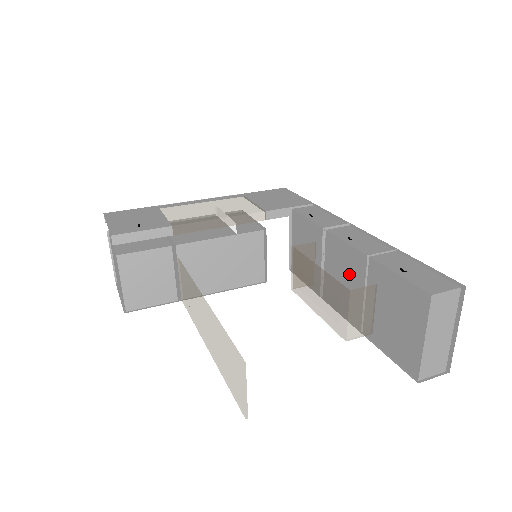
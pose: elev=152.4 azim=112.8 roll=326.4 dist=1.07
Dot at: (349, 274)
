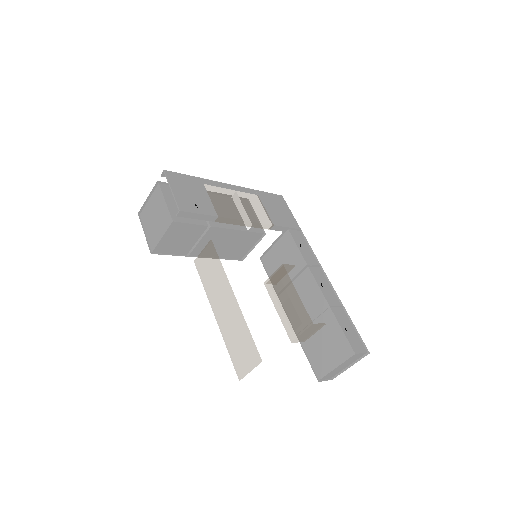
Dot at: (309, 302)
